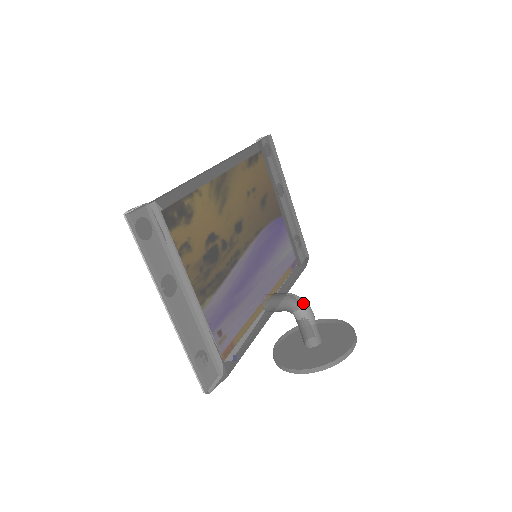
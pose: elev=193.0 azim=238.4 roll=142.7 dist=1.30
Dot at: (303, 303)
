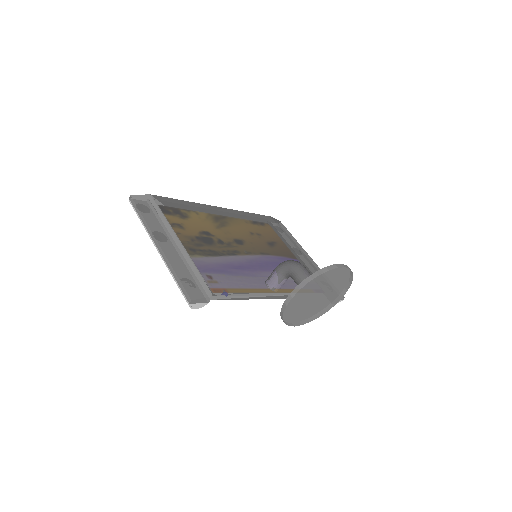
Dot at: (292, 260)
